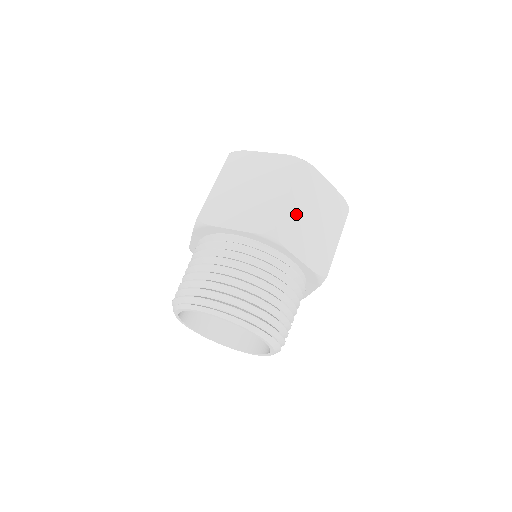
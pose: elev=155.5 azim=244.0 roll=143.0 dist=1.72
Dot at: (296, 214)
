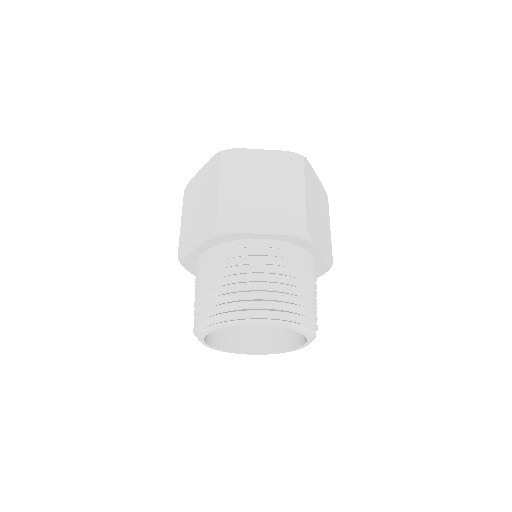
Dot at: (311, 210)
